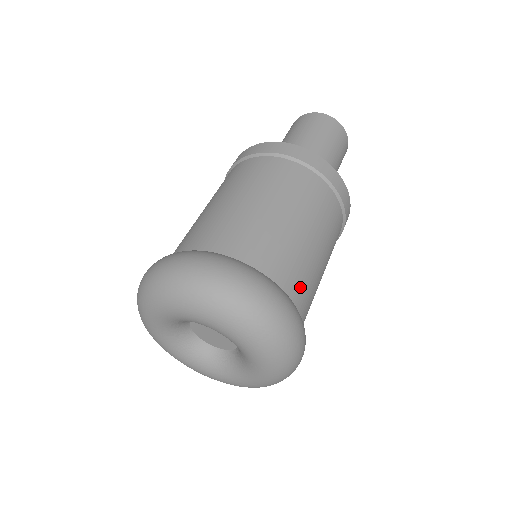
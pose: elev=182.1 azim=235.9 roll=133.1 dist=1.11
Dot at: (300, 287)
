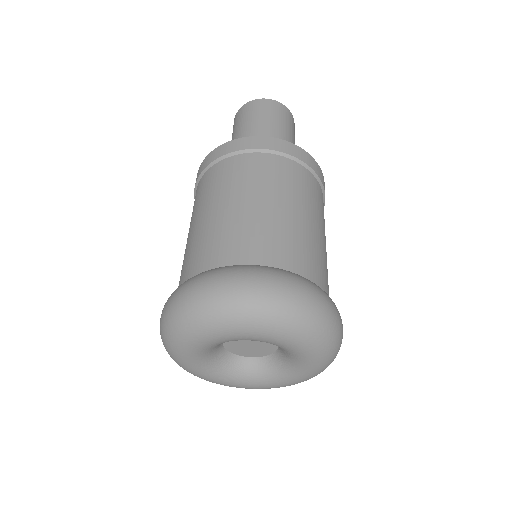
Dot at: occluded
